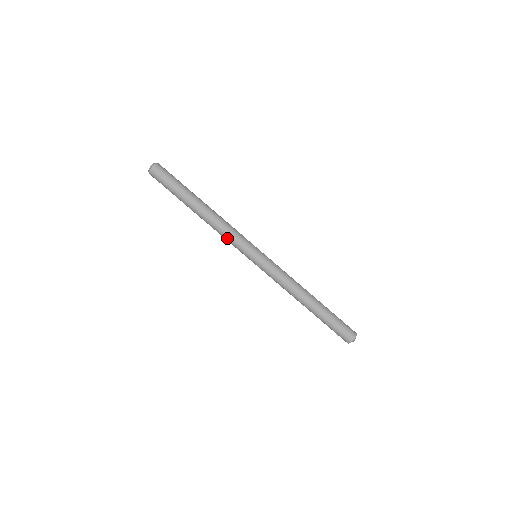
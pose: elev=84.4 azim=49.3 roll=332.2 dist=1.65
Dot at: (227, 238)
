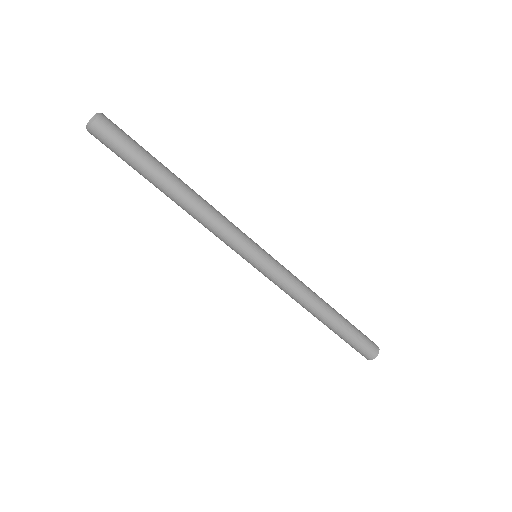
Dot at: (218, 232)
